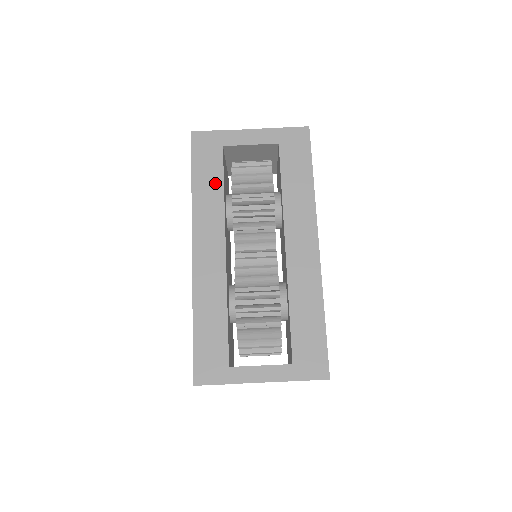
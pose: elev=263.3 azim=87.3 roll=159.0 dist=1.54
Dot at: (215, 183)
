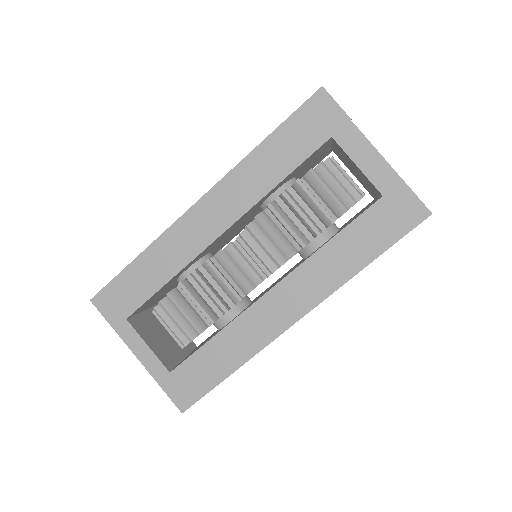
Dot at: (282, 165)
